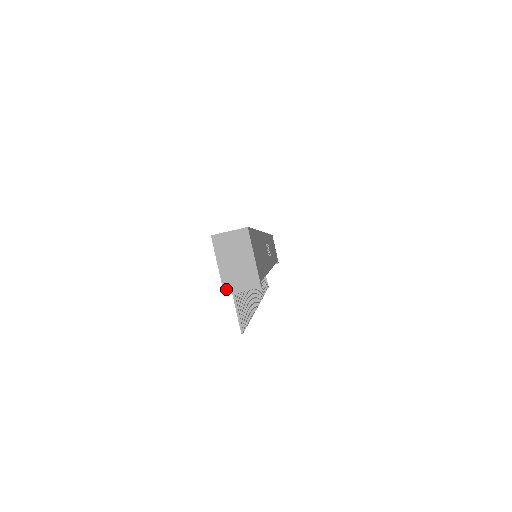
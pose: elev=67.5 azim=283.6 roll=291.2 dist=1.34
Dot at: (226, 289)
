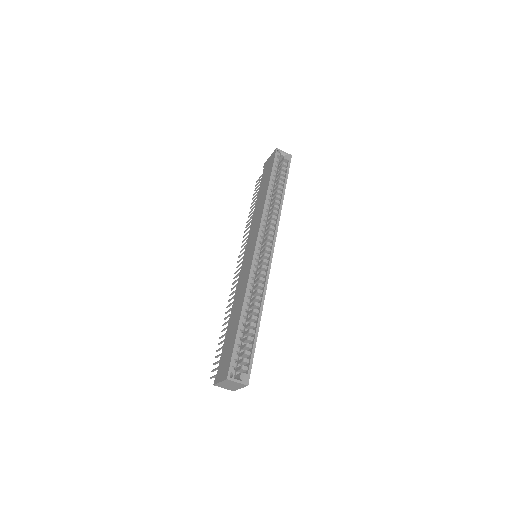
Dot at: (216, 385)
